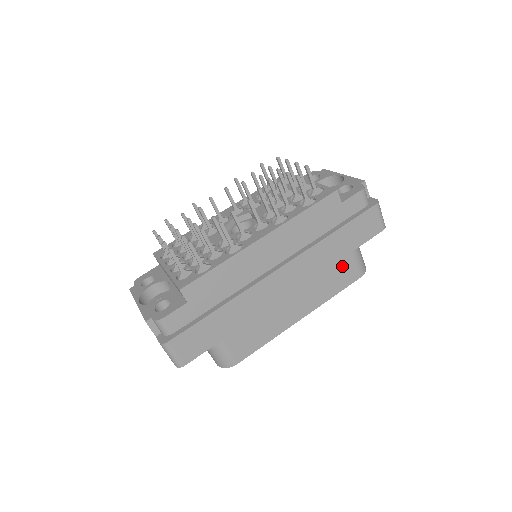
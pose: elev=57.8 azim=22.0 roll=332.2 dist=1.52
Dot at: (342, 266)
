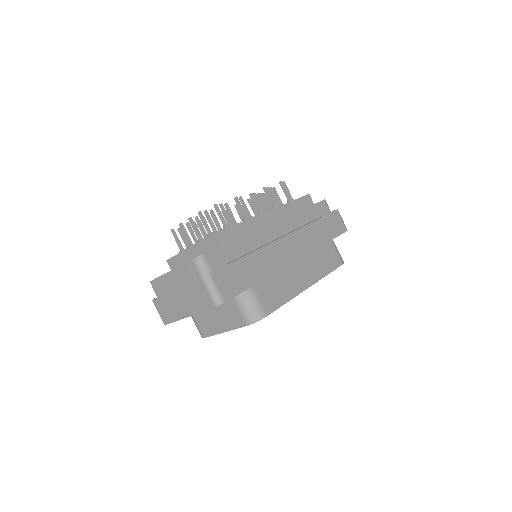
Dot at: (327, 250)
